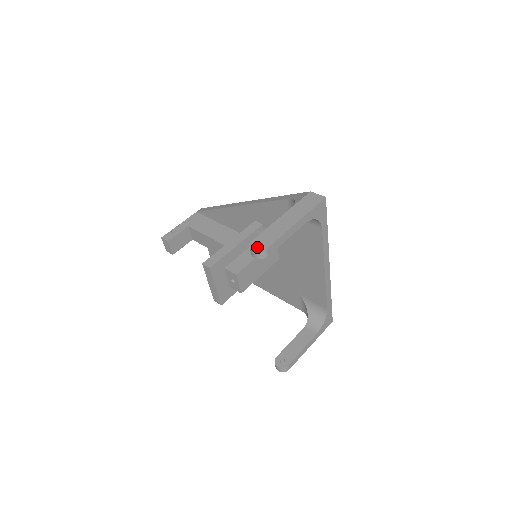
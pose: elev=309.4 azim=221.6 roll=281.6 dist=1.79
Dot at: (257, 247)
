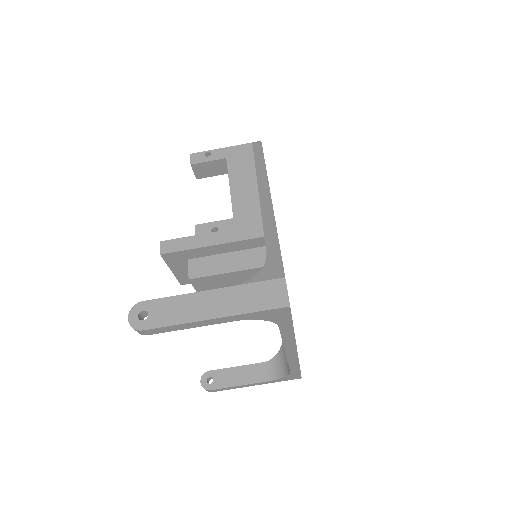
Dot at: (136, 318)
